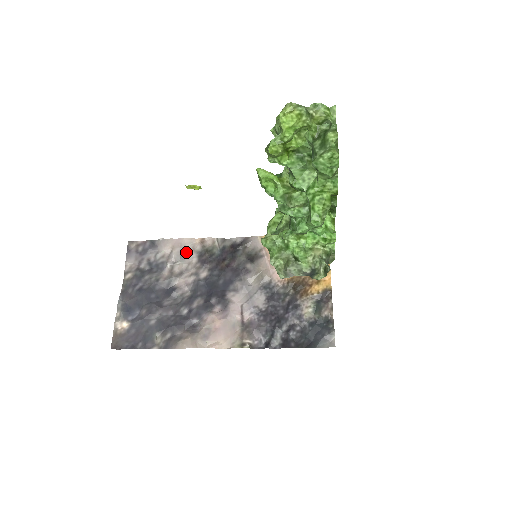
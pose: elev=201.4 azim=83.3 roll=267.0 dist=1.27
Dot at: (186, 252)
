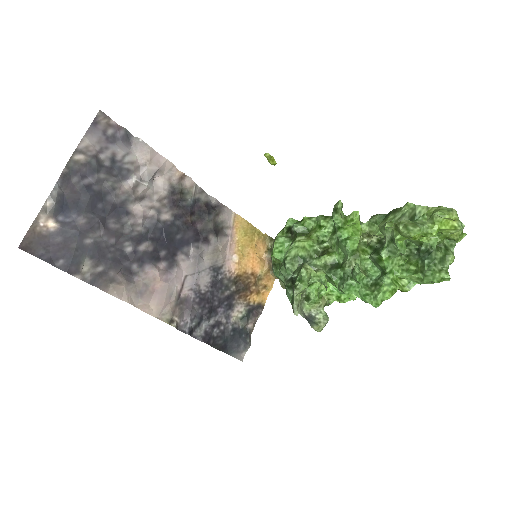
Dot at: (160, 177)
